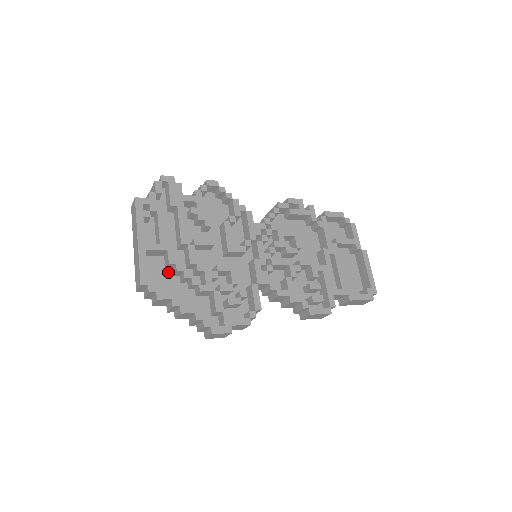
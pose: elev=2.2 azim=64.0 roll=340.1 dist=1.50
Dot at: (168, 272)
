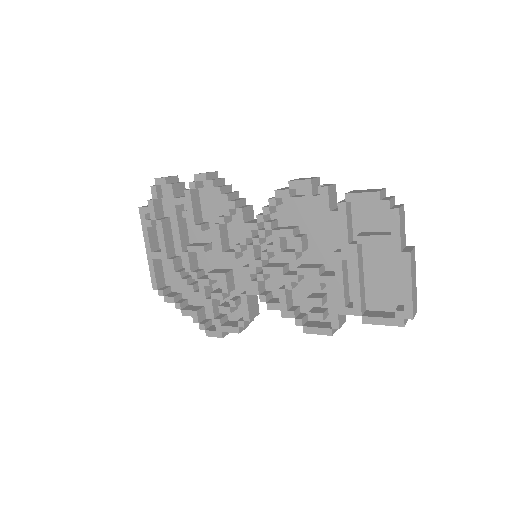
Dot at: occluded
